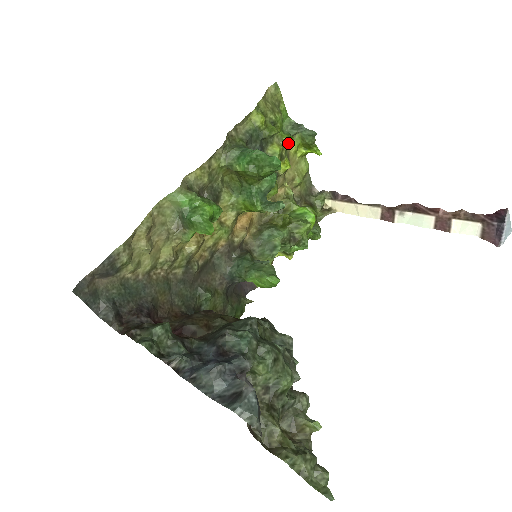
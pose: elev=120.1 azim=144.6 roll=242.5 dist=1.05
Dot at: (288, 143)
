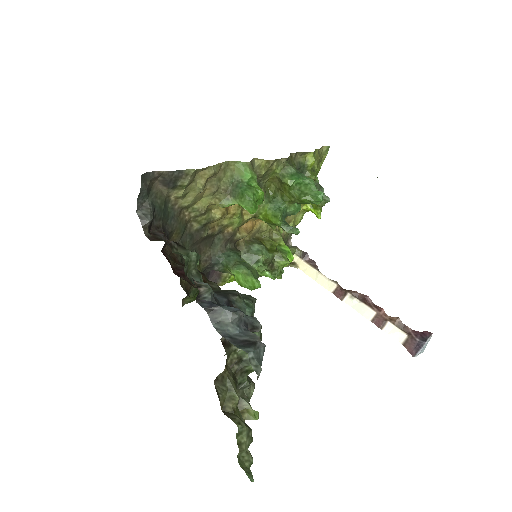
Dot at: occluded
